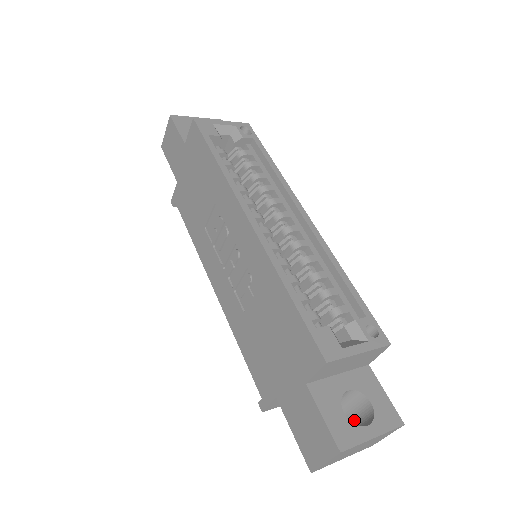
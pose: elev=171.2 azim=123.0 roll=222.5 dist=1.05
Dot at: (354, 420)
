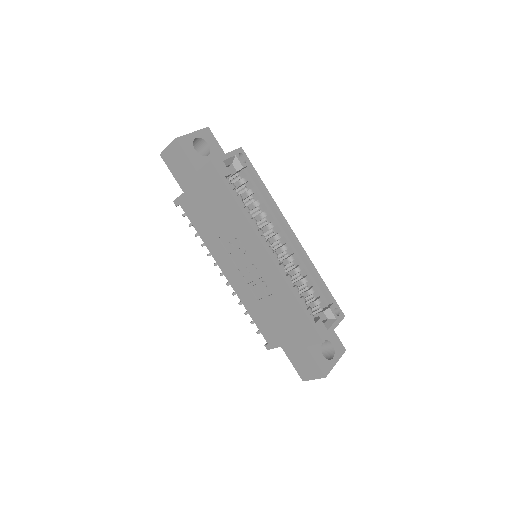
Dot at: occluded
